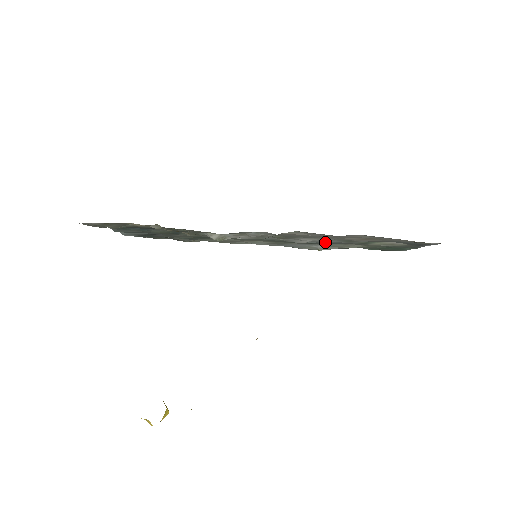
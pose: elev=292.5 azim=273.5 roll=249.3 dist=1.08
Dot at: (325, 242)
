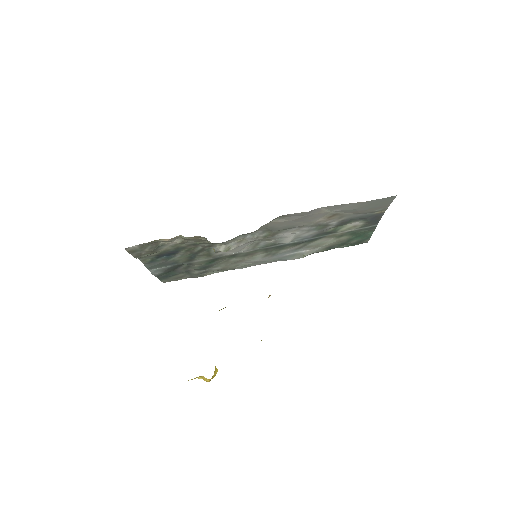
Dot at: (305, 238)
